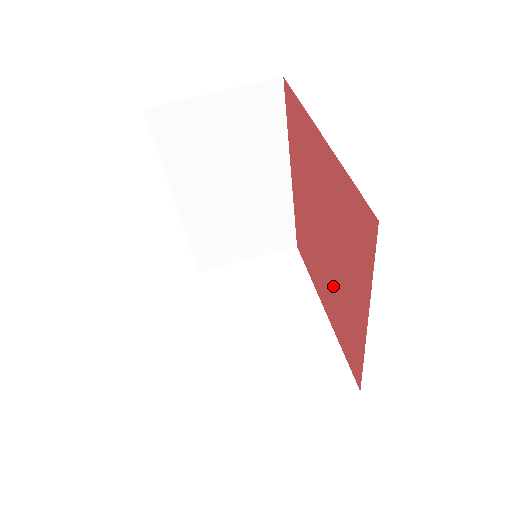
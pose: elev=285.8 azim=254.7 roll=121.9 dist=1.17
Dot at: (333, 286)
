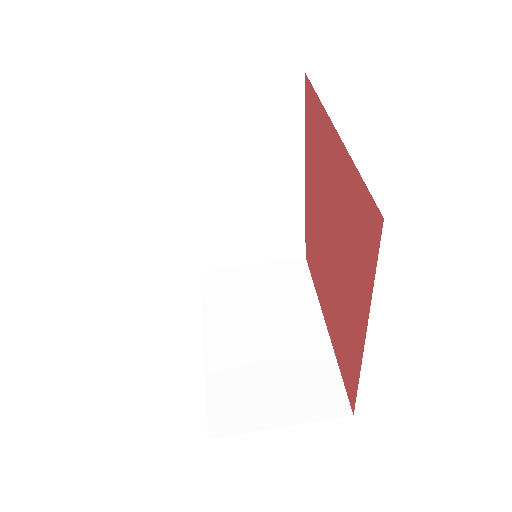
Dot at: (335, 298)
